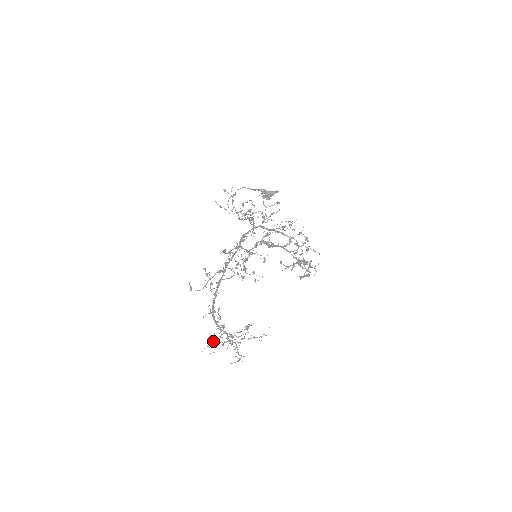
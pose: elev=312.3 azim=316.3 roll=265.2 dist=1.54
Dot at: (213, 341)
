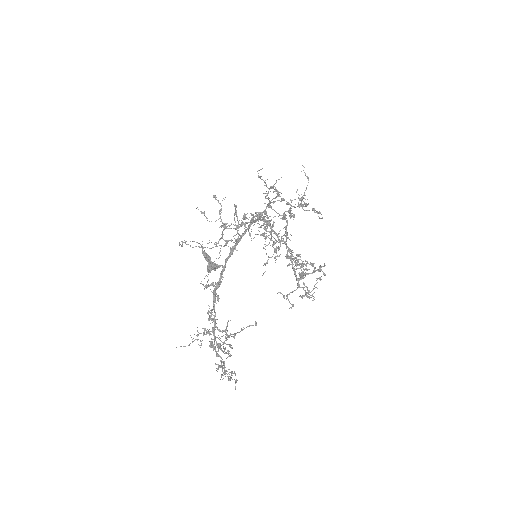
Dot at: occluded
